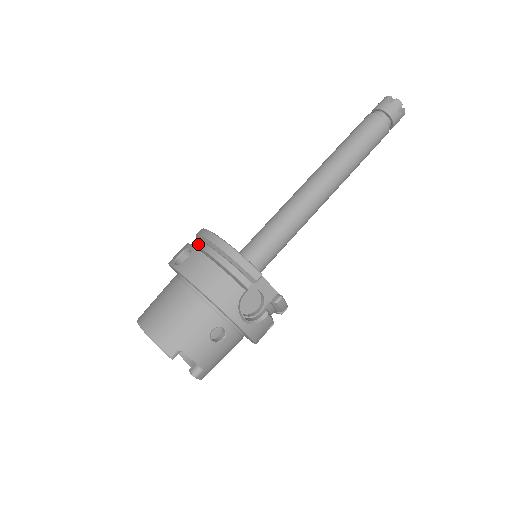
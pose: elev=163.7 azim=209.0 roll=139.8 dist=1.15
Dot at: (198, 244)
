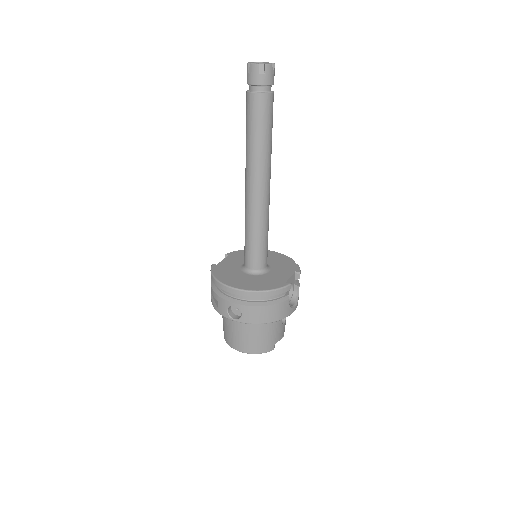
Dot at: (229, 294)
